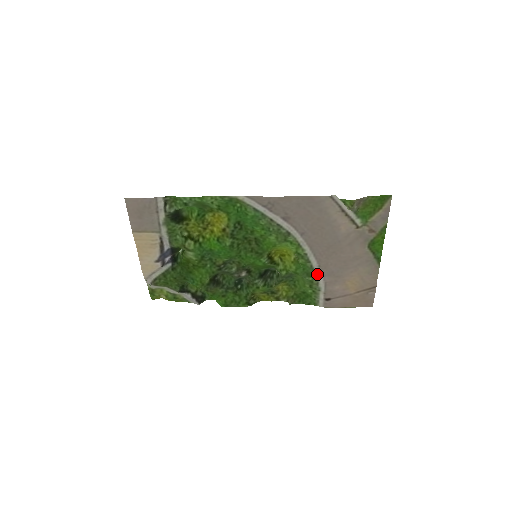
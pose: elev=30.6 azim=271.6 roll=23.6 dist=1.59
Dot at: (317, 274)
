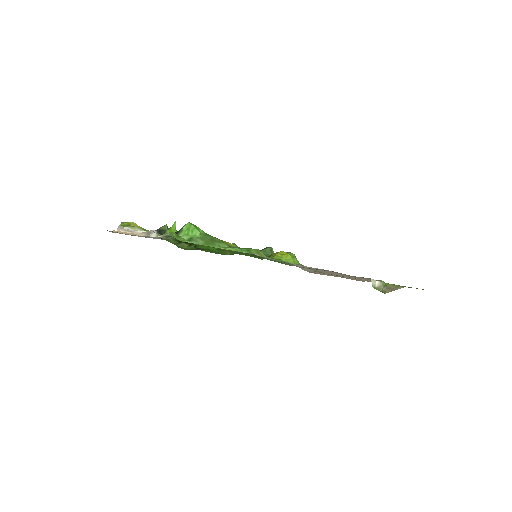
Dot at: occluded
